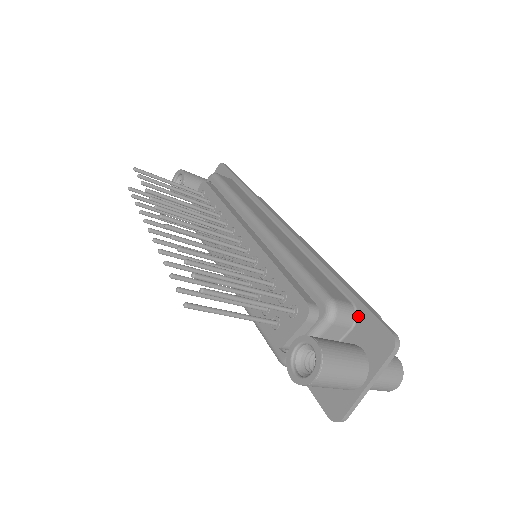
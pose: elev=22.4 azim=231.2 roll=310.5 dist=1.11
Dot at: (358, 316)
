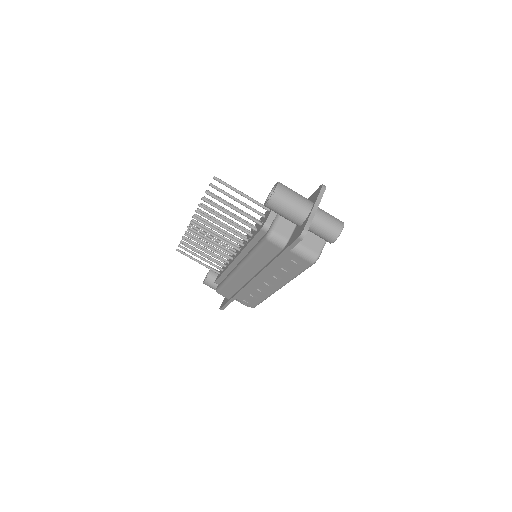
Dot at: occluded
